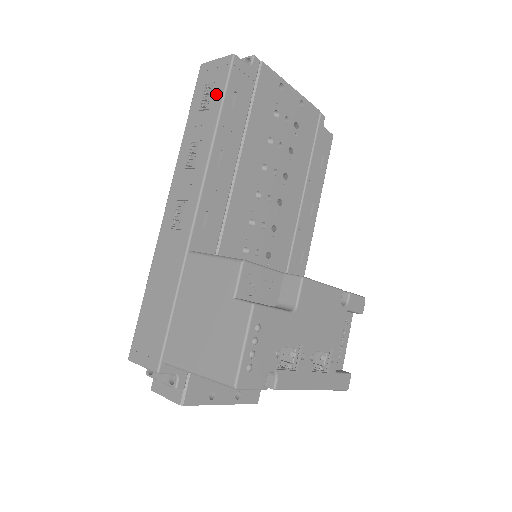
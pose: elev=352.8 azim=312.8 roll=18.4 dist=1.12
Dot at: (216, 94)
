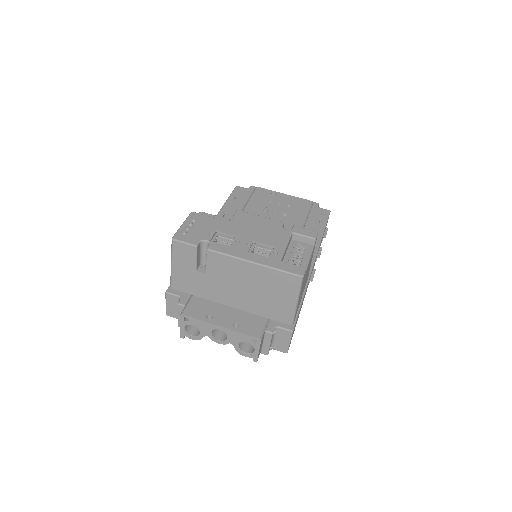
Dot at: occluded
